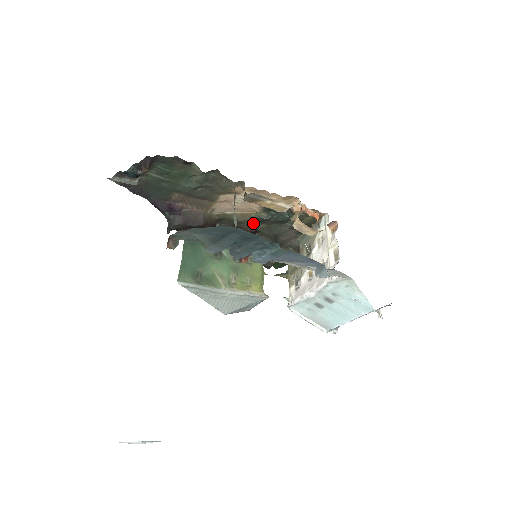
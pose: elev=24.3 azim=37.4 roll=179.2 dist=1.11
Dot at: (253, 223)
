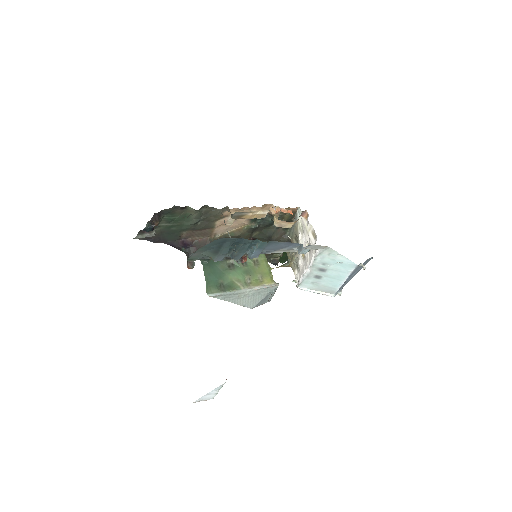
Dot at: (248, 234)
